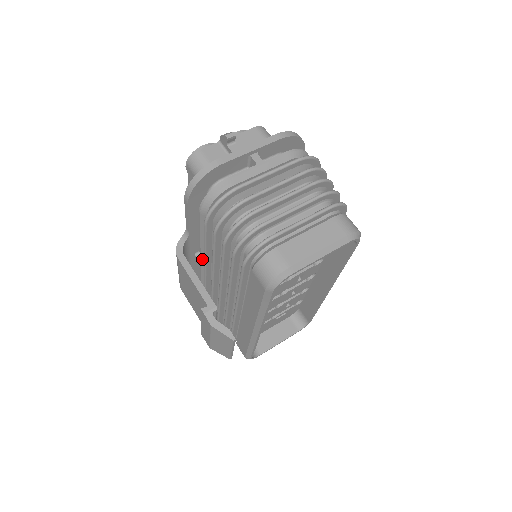
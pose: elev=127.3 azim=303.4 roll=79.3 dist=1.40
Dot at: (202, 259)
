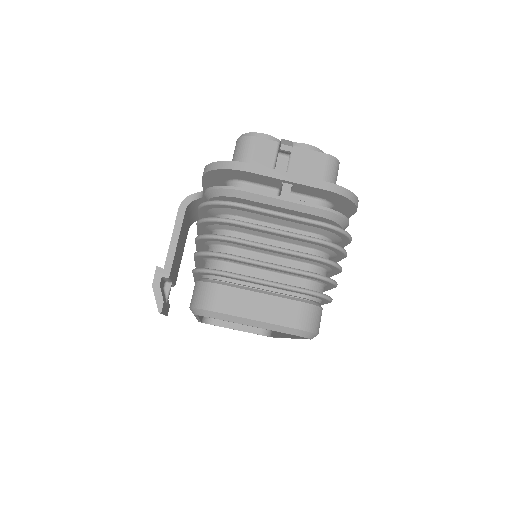
Dot at: occluded
